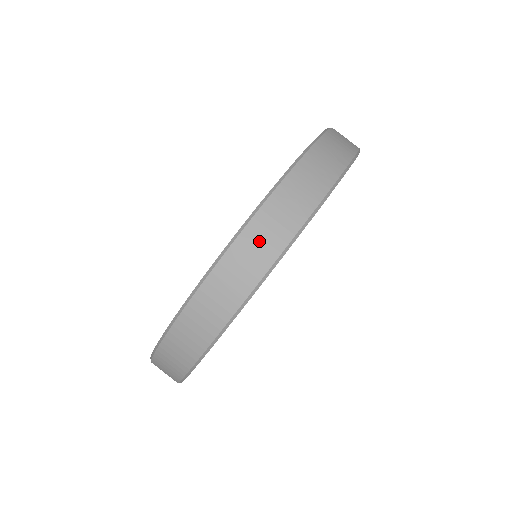
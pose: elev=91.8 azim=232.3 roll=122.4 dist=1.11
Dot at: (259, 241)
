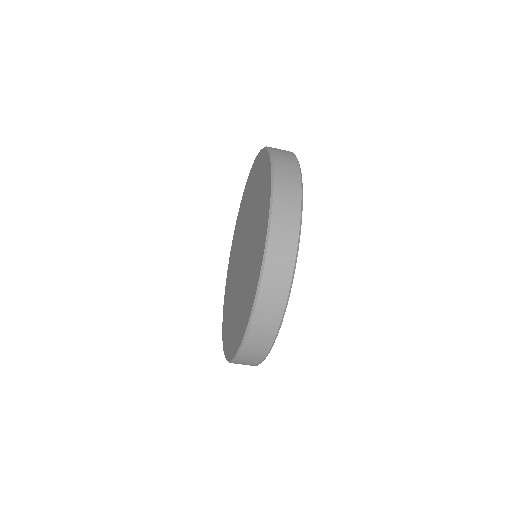
Dot at: (261, 332)
